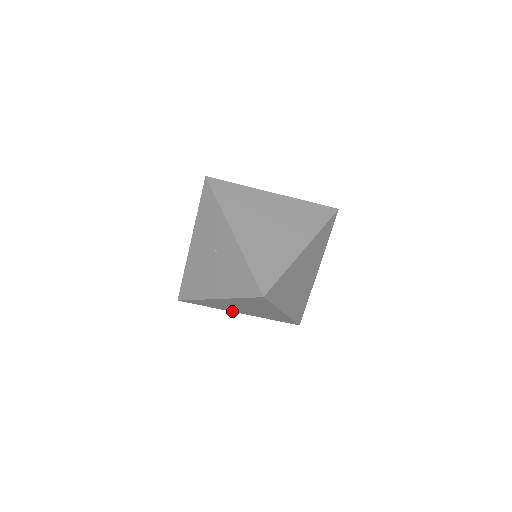
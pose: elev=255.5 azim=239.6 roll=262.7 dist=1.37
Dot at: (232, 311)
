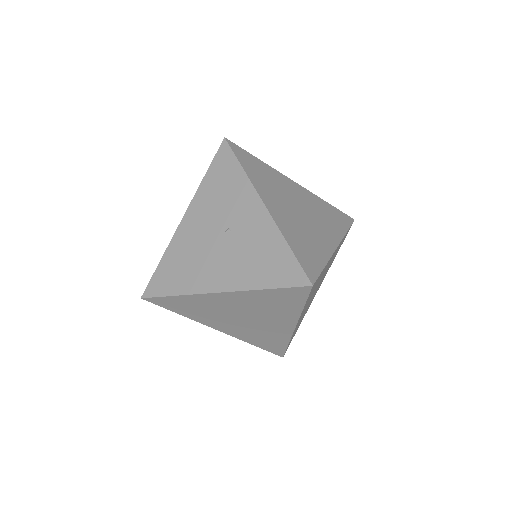
Dot at: (209, 325)
